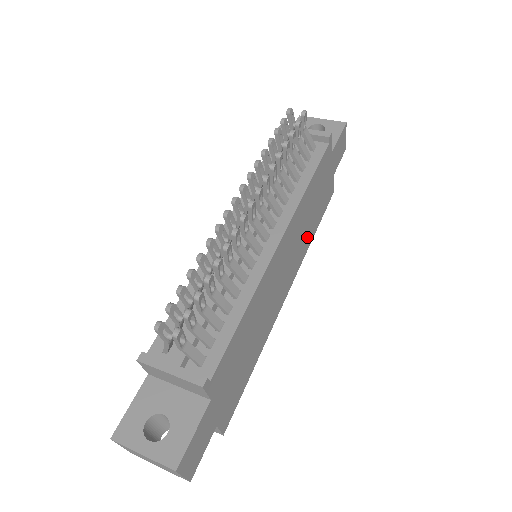
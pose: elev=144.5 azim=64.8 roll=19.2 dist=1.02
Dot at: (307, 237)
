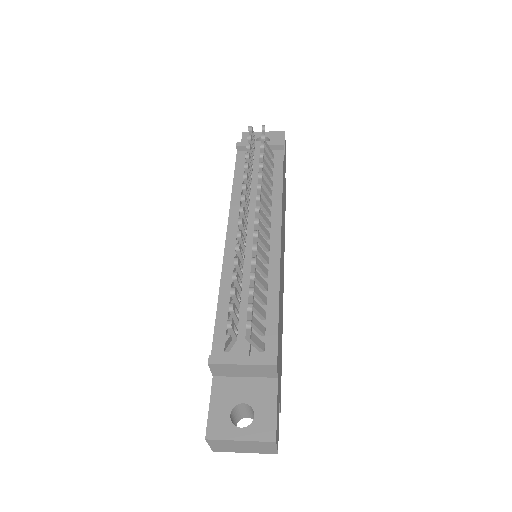
Dot at: (284, 232)
